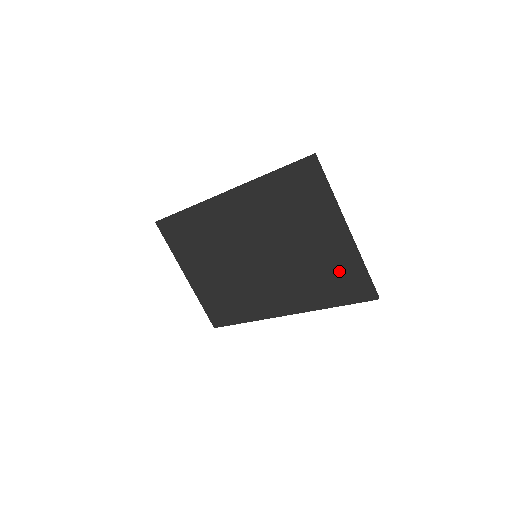
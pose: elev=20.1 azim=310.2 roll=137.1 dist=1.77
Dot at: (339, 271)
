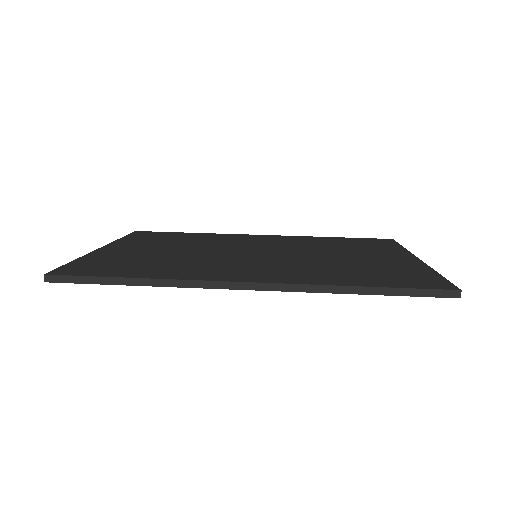
Dot at: occluded
